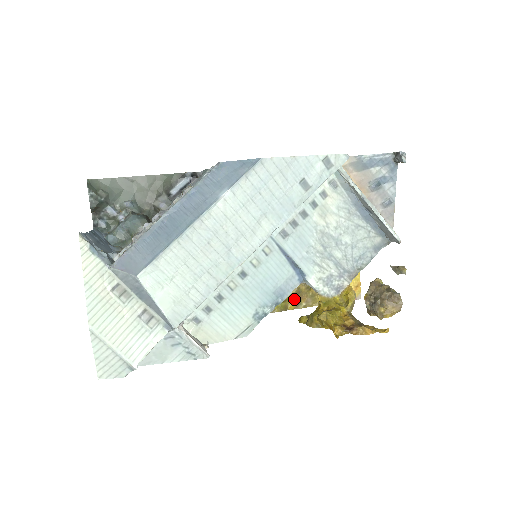
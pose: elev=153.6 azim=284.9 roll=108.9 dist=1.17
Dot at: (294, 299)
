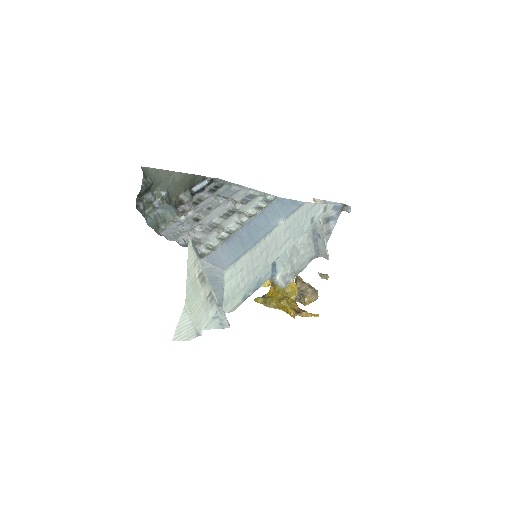
Dot at: occluded
